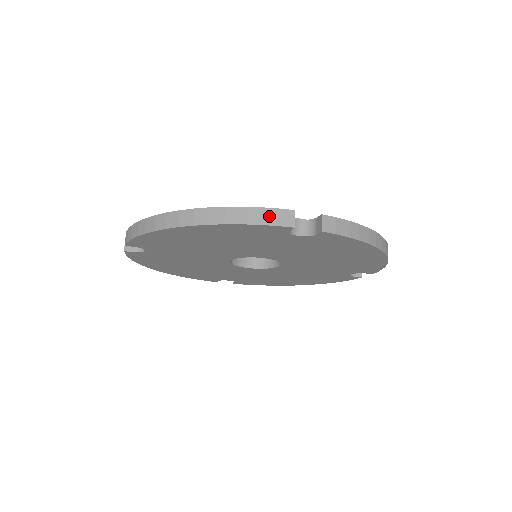
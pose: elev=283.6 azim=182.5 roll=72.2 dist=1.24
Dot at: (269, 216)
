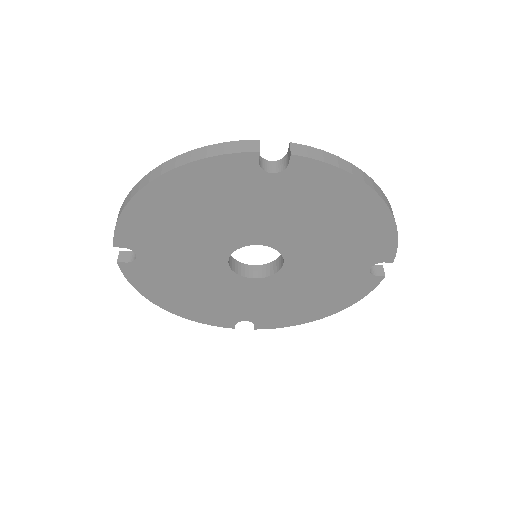
Dot at: (233, 147)
